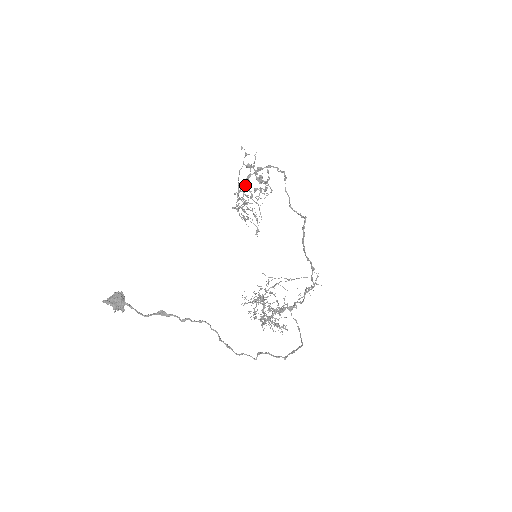
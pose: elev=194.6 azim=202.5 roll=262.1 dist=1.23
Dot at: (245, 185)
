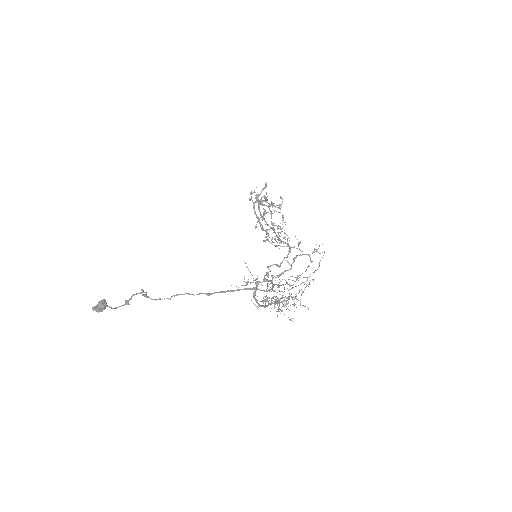
Dot at: occluded
